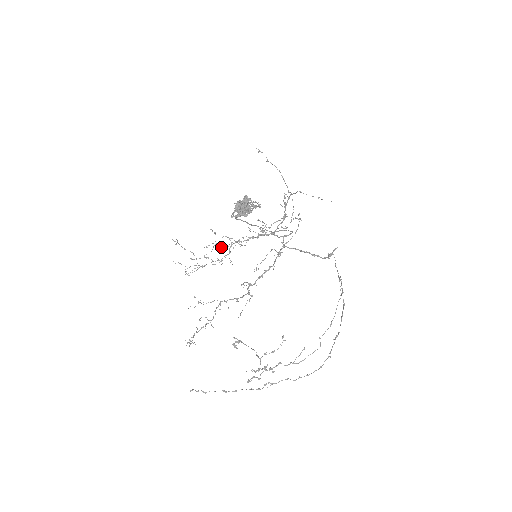
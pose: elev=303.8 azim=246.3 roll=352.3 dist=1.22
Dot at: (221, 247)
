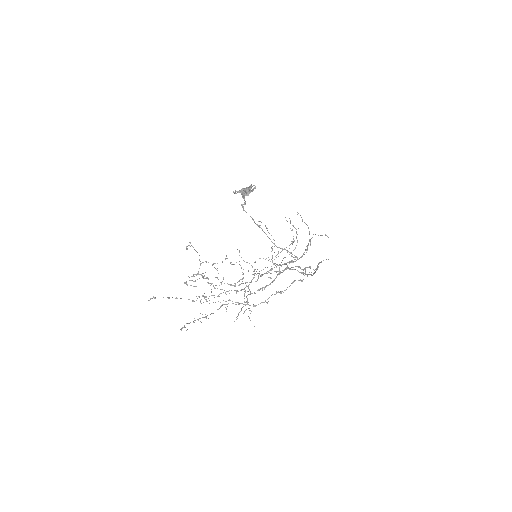
Dot at: (243, 269)
